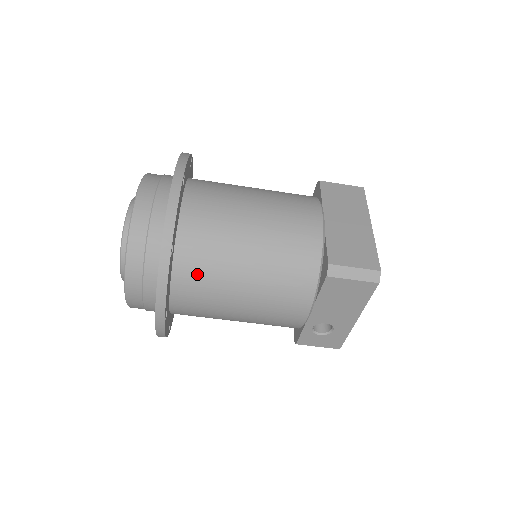
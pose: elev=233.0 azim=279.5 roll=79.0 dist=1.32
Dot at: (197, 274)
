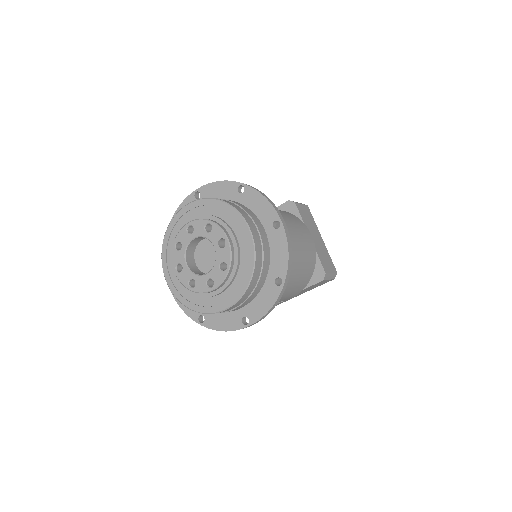
Dot at: occluded
